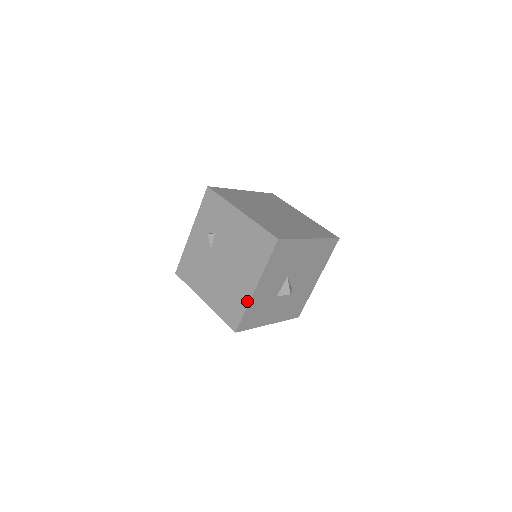
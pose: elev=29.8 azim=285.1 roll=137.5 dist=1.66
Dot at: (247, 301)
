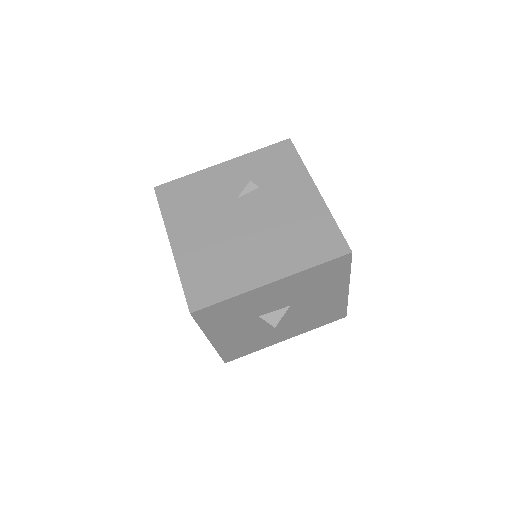
Dot at: (244, 288)
